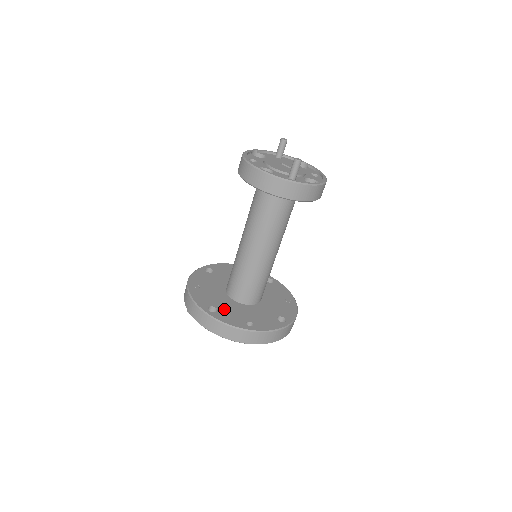
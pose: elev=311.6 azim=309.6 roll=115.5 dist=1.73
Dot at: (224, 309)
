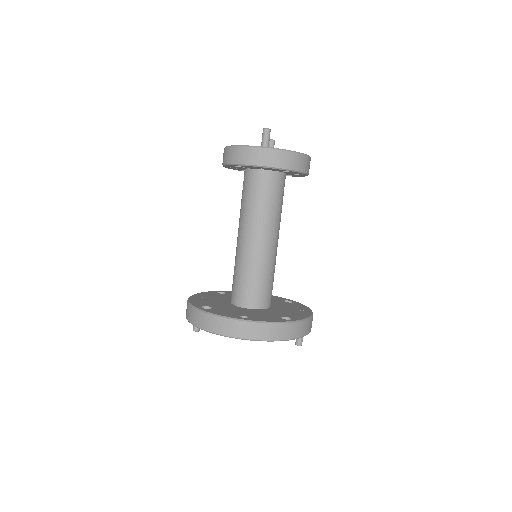
Dot at: (220, 308)
